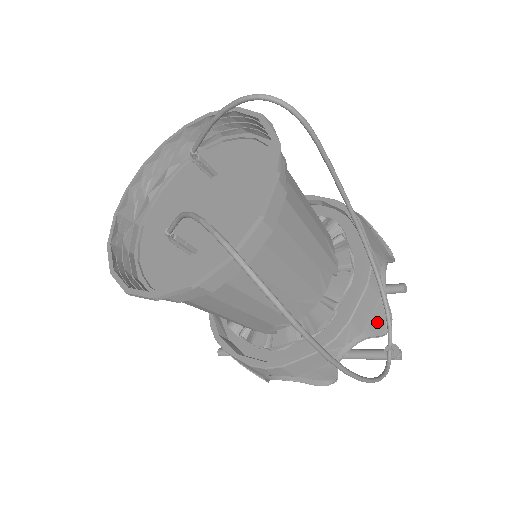
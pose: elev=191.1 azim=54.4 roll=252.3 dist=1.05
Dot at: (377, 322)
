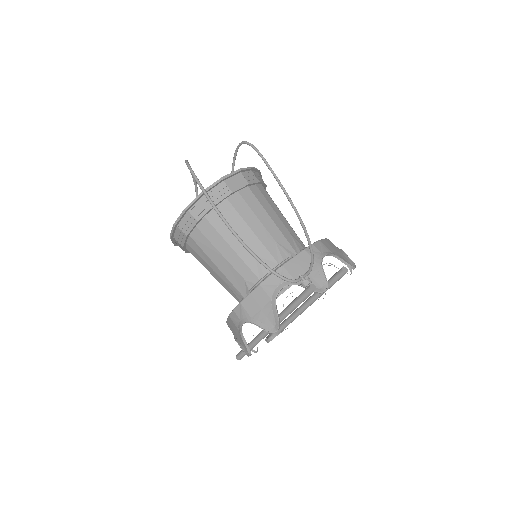
Dot at: (312, 280)
